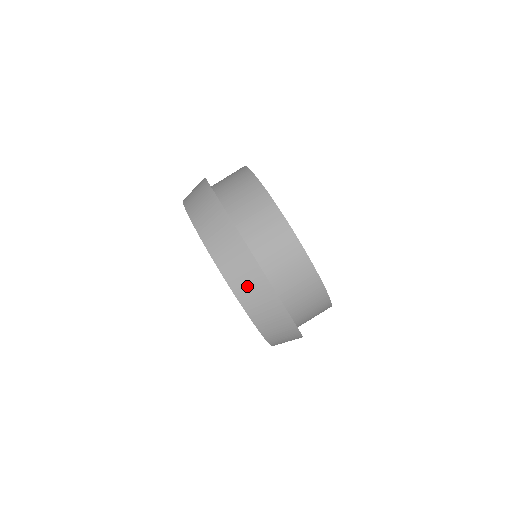
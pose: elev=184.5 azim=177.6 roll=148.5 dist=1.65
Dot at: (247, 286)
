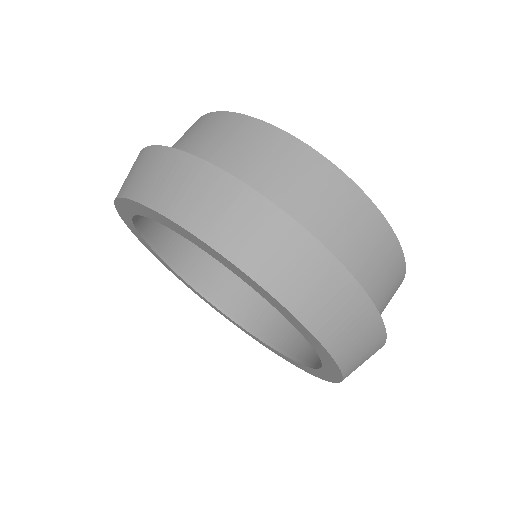
Dot at: (142, 176)
